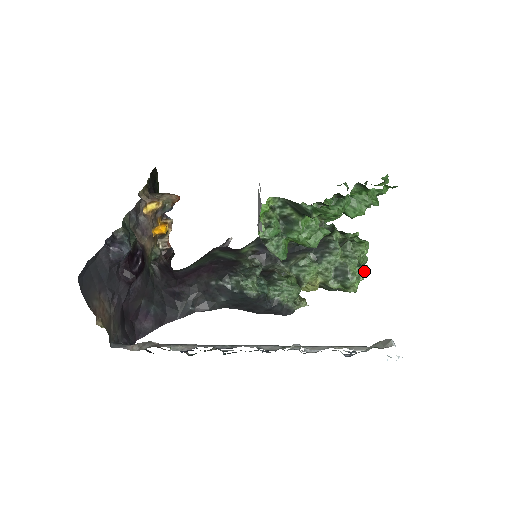
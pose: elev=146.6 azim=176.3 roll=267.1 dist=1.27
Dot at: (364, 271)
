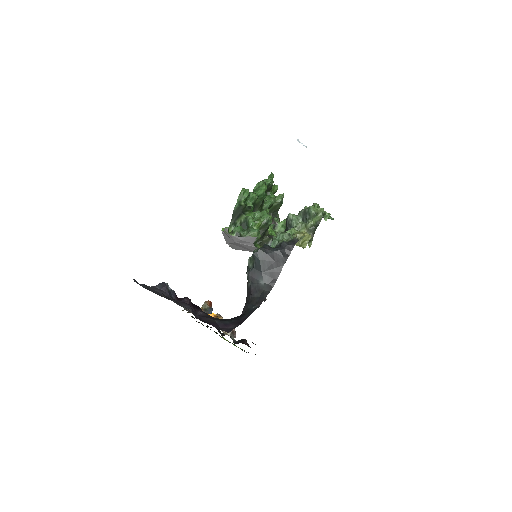
Dot at: (314, 204)
